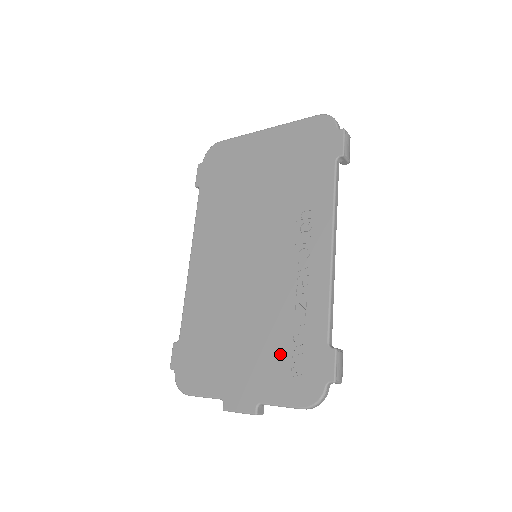
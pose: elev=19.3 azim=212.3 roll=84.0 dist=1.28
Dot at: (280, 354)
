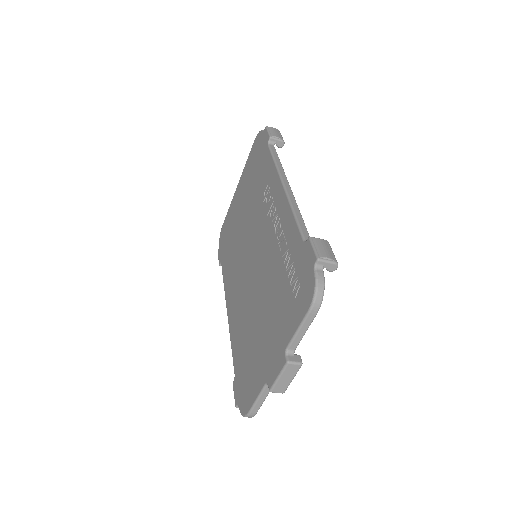
Dot at: (283, 293)
